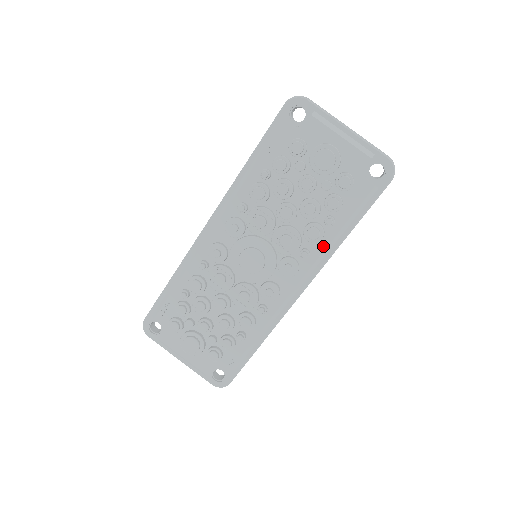
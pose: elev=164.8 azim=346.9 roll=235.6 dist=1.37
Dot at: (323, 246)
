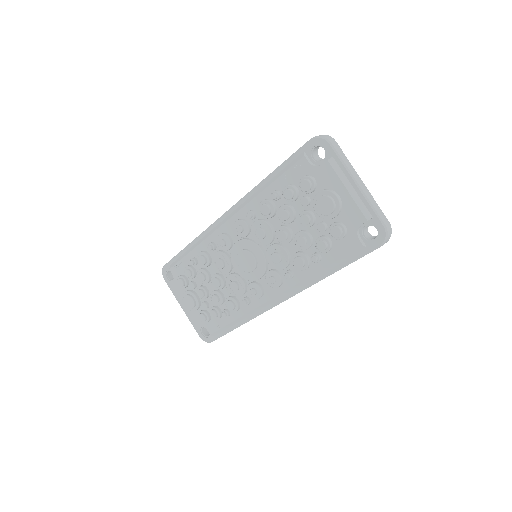
Dot at: (306, 275)
